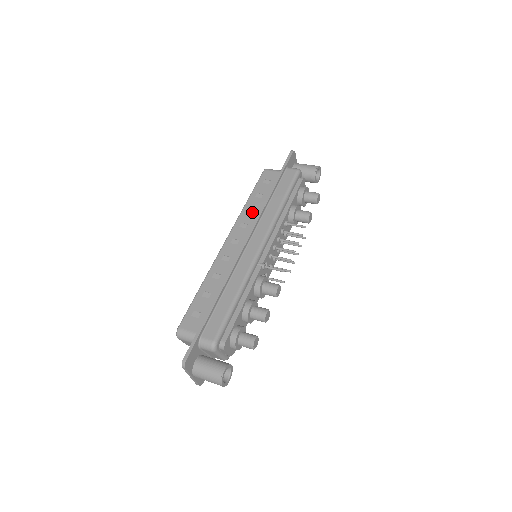
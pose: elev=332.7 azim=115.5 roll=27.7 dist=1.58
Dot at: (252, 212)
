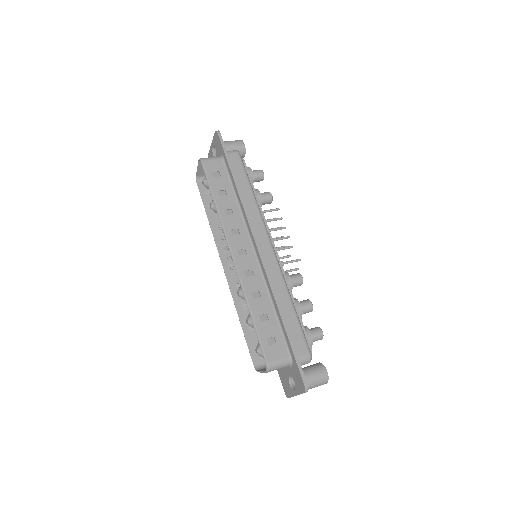
Dot at: (230, 214)
